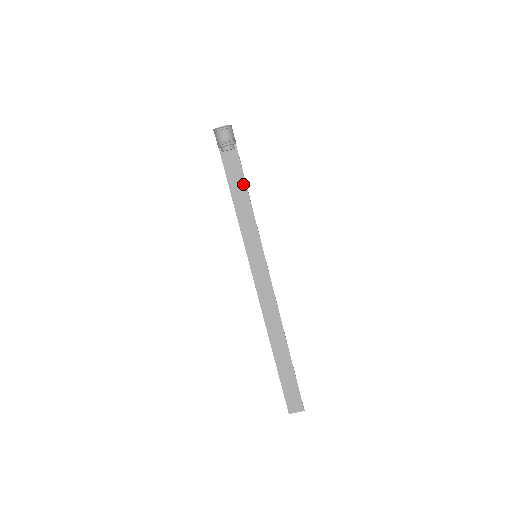
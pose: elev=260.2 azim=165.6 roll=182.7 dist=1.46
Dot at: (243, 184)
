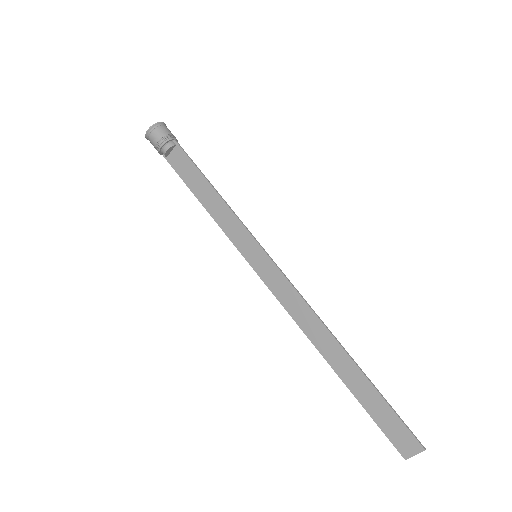
Dot at: (202, 179)
